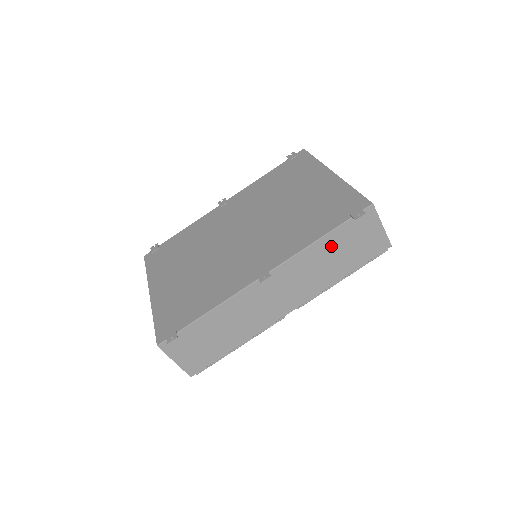
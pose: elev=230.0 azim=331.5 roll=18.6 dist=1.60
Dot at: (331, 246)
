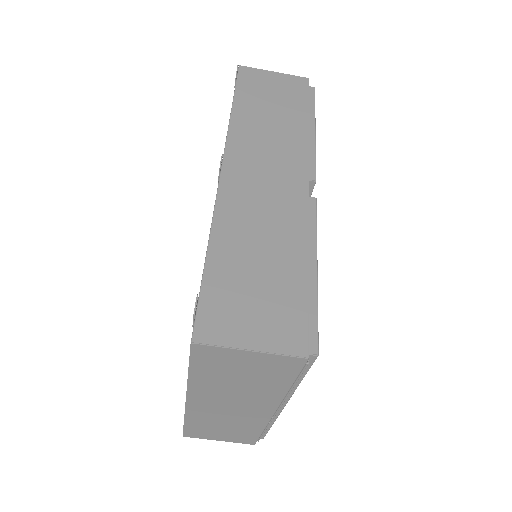
Dot at: (252, 108)
